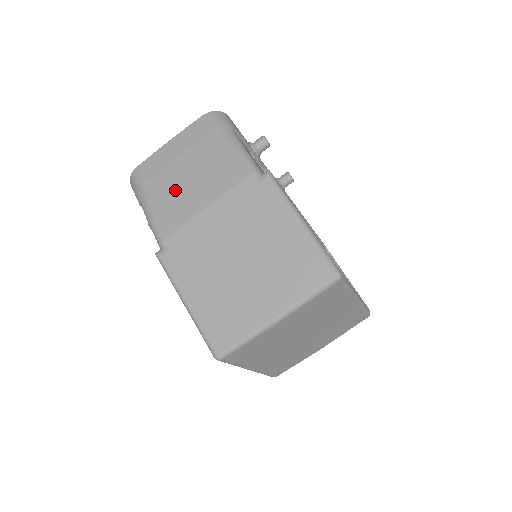
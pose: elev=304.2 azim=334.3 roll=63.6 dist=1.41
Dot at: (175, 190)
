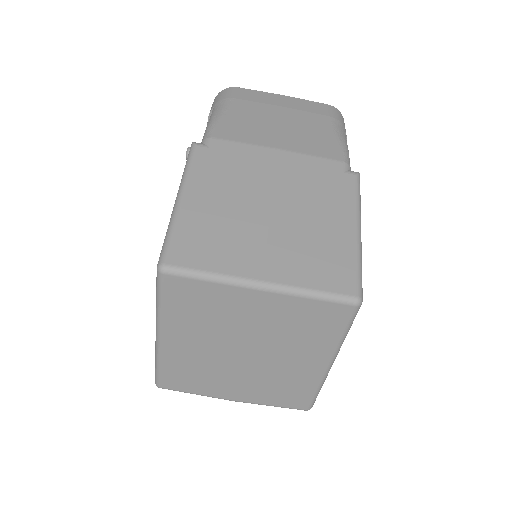
Dot at: (260, 120)
